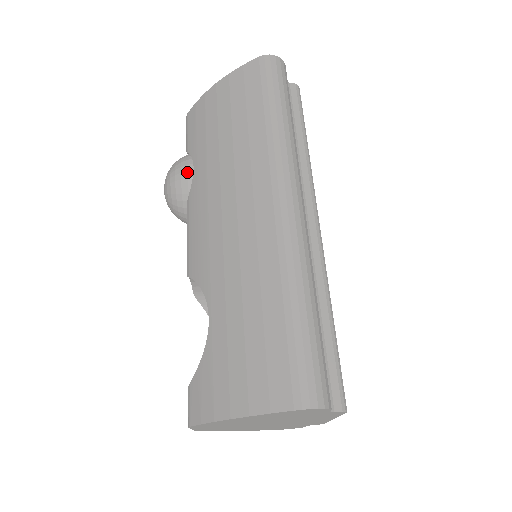
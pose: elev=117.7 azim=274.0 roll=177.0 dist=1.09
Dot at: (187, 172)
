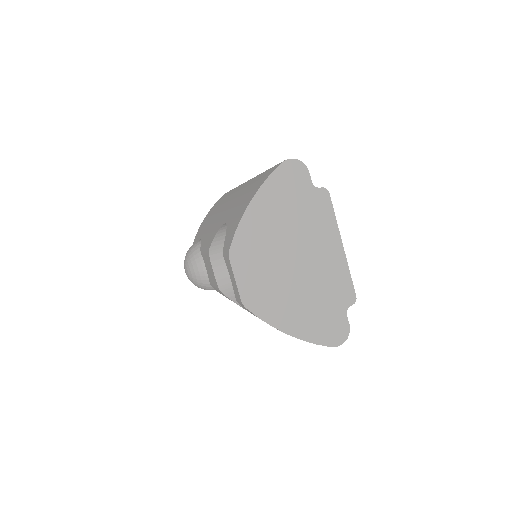
Dot at: (197, 242)
